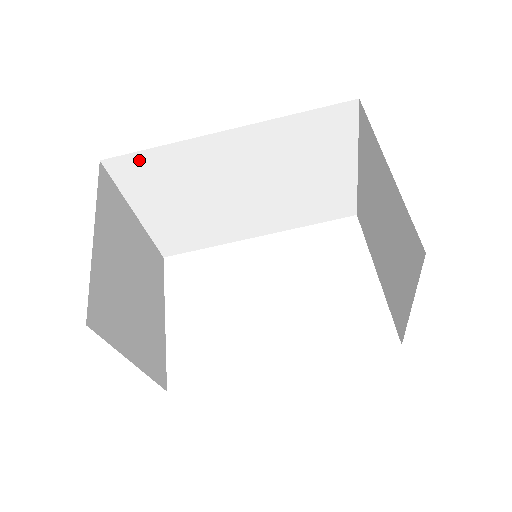
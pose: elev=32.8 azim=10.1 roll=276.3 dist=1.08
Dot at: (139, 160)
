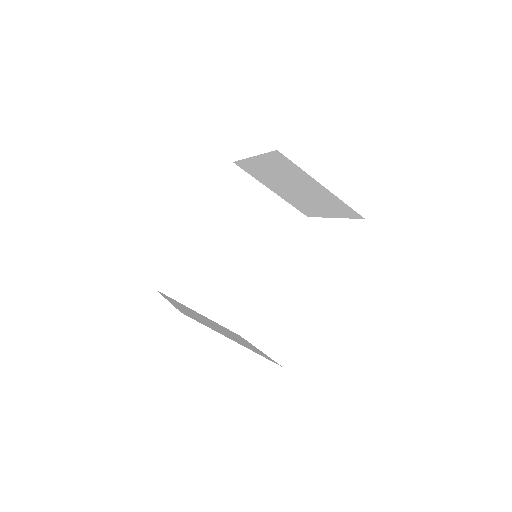
Dot at: (172, 275)
